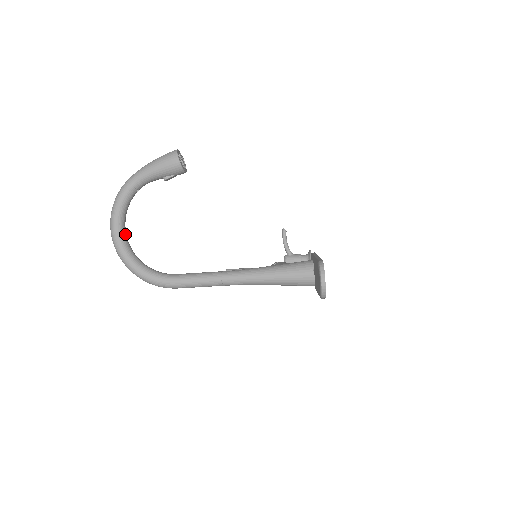
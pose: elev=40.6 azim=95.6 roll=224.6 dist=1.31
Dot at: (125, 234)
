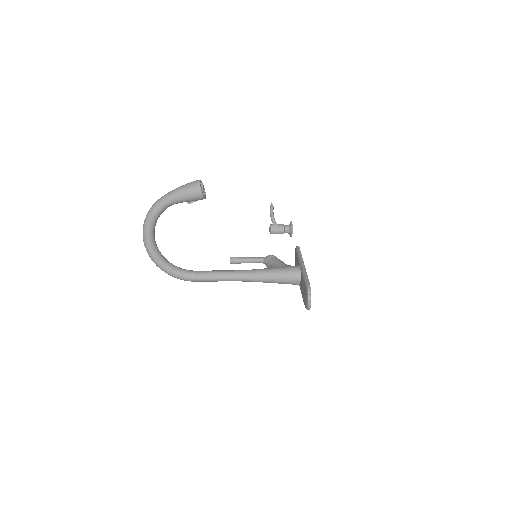
Dot at: (155, 241)
